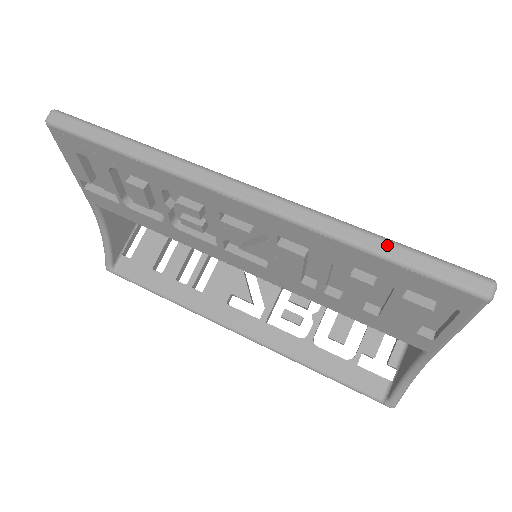
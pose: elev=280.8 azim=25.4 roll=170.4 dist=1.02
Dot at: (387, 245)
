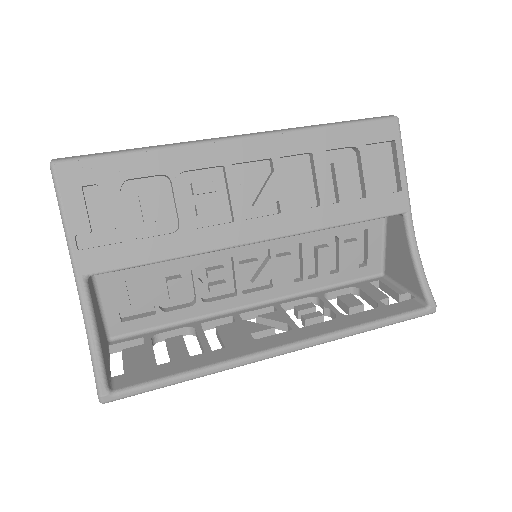
Dot at: (337, 122)
